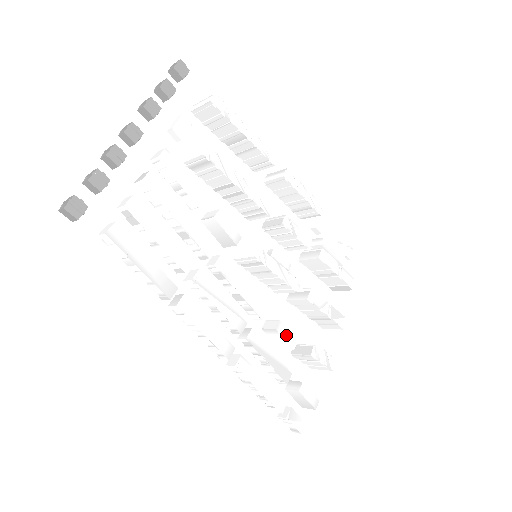
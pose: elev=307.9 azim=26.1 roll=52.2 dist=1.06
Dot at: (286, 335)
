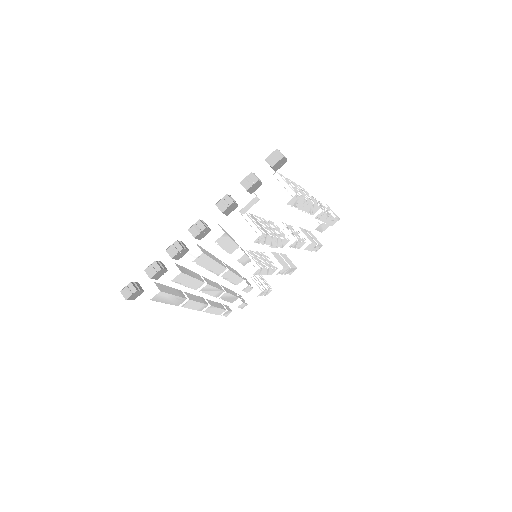
Dot at: (248, 289)
